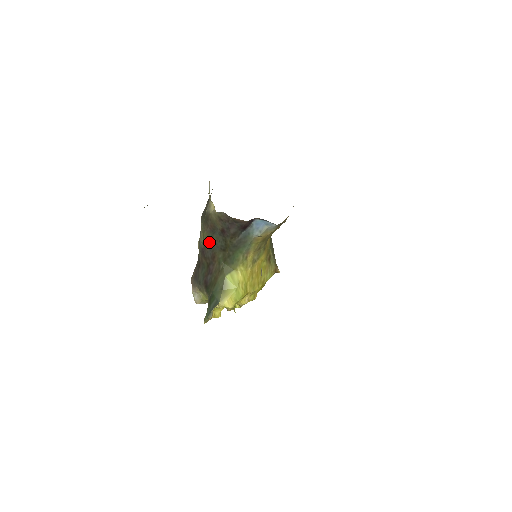
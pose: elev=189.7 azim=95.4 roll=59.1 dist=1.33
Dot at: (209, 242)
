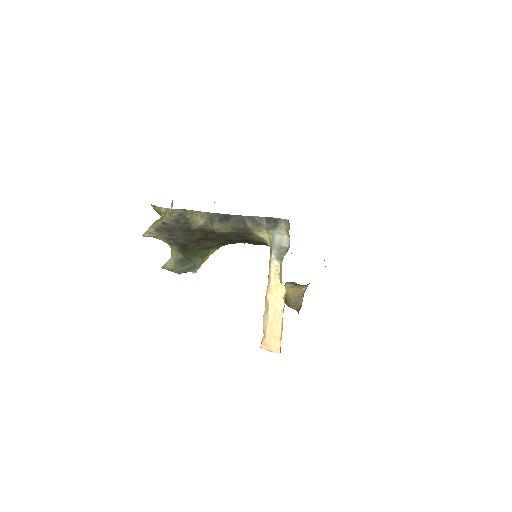
Dot at: (224, 235)
